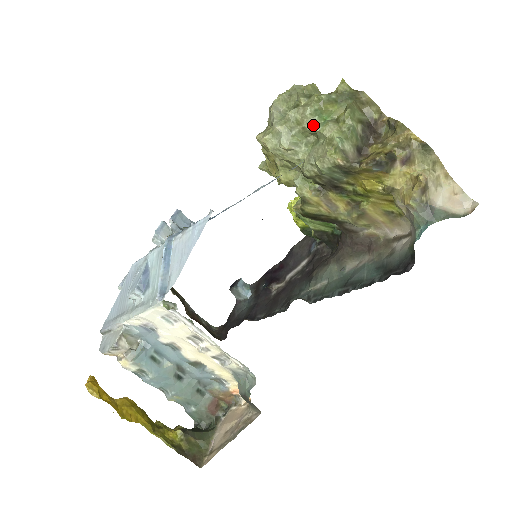
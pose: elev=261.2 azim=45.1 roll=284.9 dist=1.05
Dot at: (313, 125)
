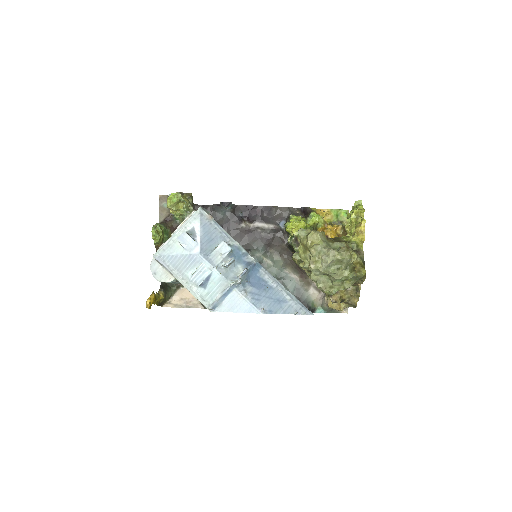
Dot at: (334, 280)
